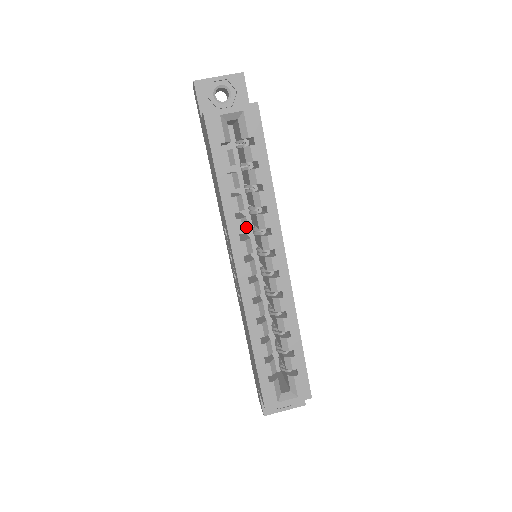
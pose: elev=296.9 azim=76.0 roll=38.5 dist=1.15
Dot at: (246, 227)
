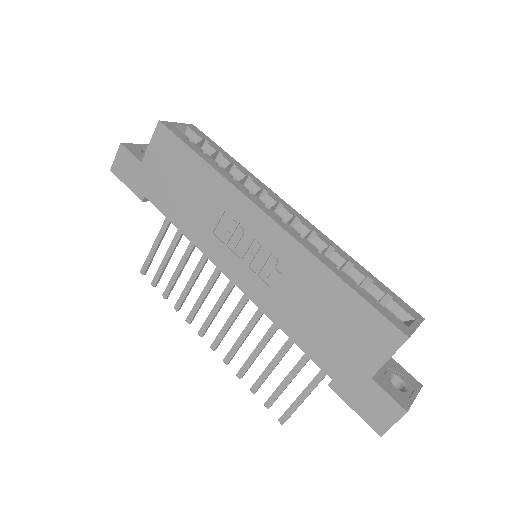
Dot at: occluded
